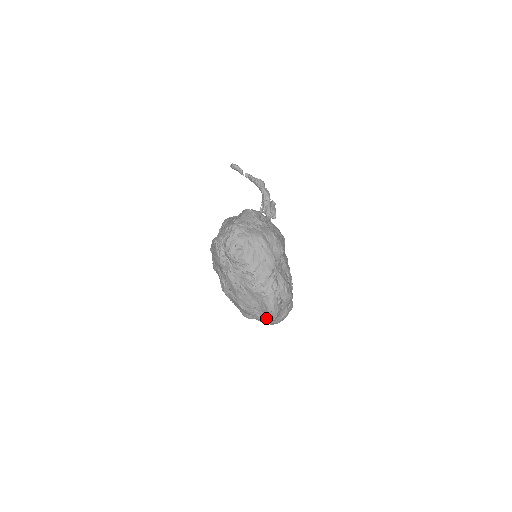
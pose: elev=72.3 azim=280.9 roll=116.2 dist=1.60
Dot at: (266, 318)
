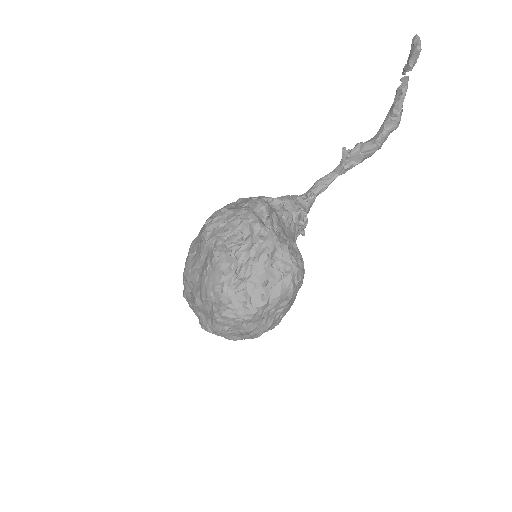
Dot at: occluded
